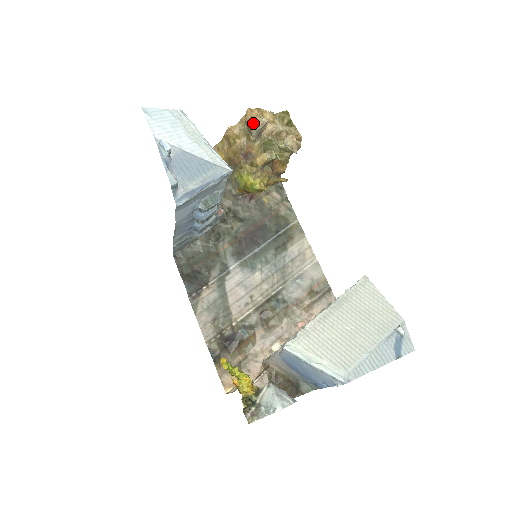
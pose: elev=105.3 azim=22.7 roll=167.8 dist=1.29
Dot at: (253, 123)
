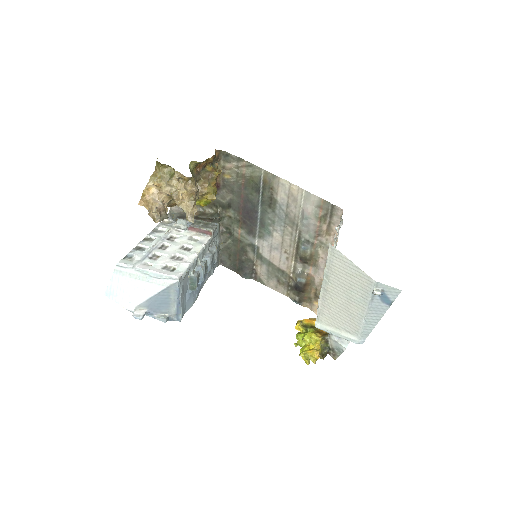
Dot at: occluded
